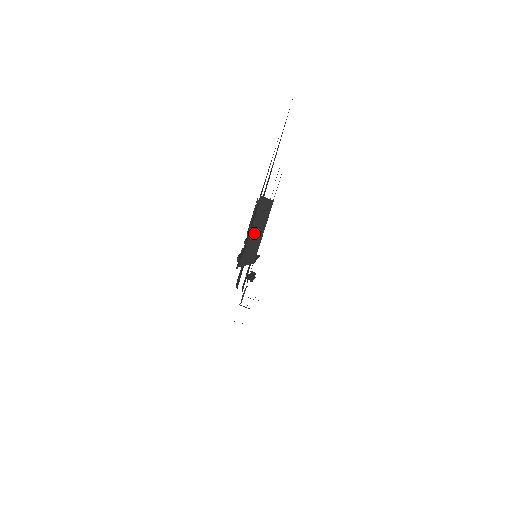
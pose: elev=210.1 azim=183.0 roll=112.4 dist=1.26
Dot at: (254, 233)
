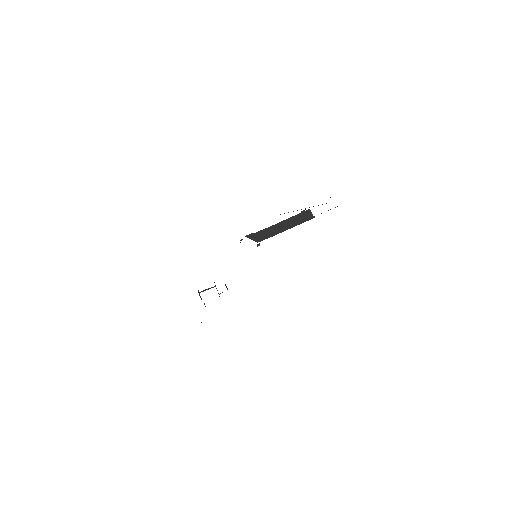
Dot at: (280, 225)
